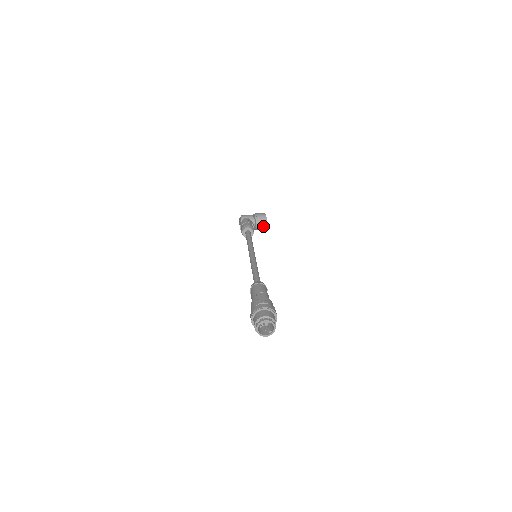
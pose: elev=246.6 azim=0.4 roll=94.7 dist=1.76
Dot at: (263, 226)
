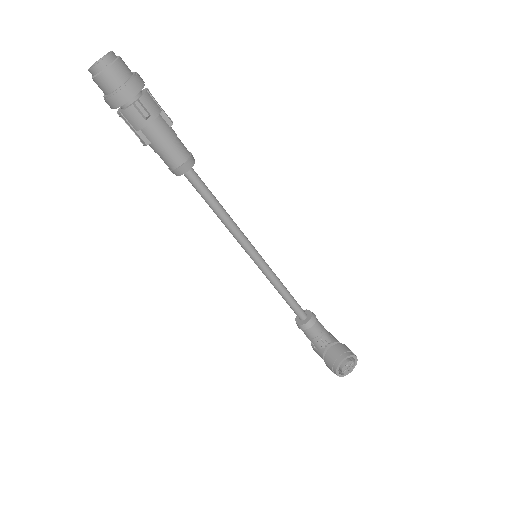
Dot at: (335, 359)
